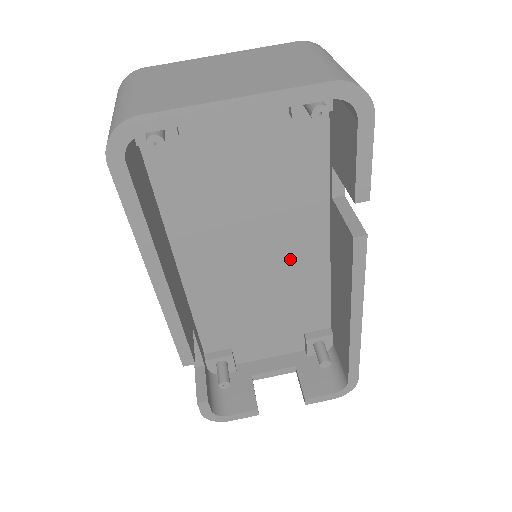
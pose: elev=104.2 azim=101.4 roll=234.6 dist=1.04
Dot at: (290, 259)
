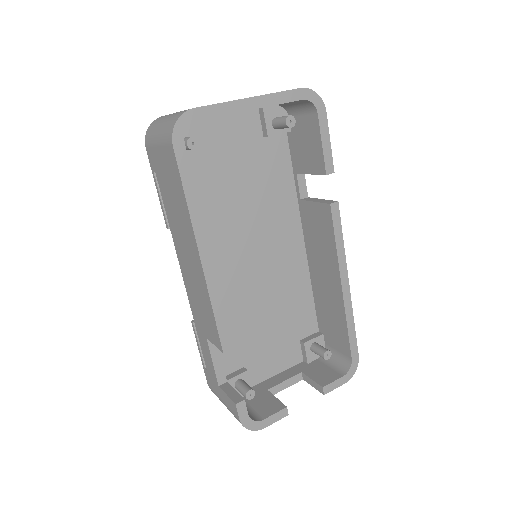
Dot at: (279, 260)
